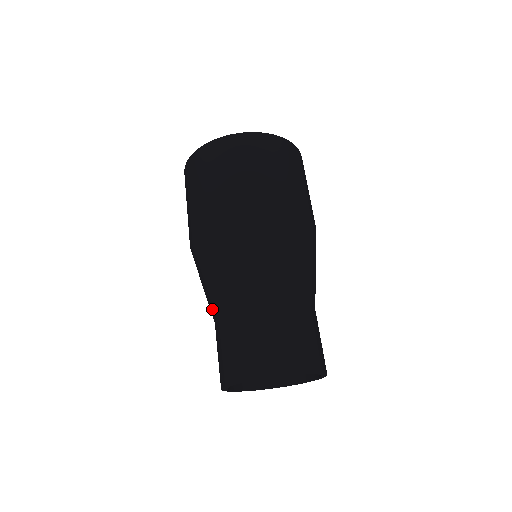
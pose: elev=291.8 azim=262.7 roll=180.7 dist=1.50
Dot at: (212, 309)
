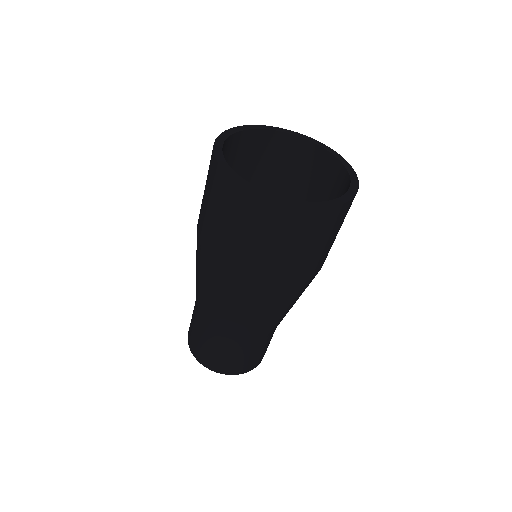
Dot at: occluded
